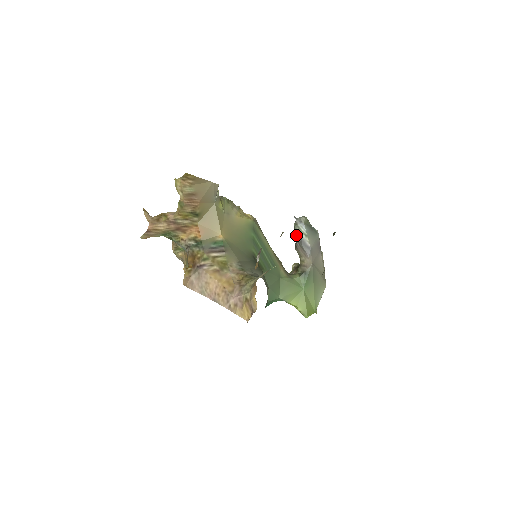
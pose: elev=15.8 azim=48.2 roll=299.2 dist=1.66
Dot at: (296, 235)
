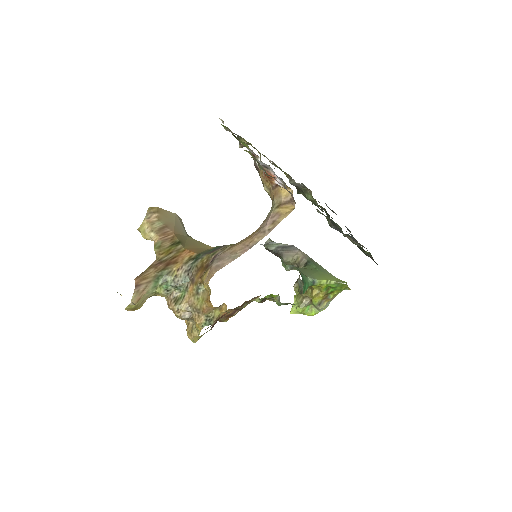
Dot at: (274, 251)
